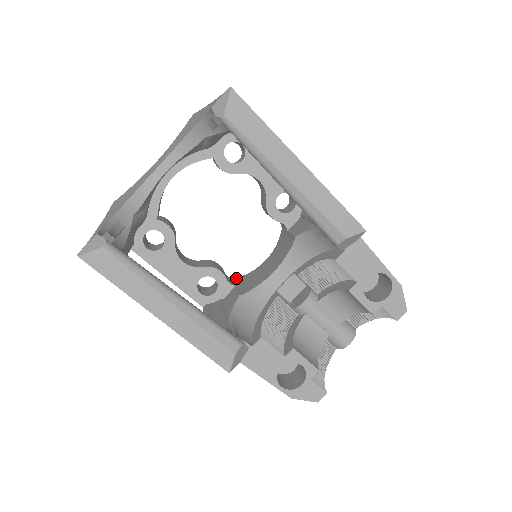
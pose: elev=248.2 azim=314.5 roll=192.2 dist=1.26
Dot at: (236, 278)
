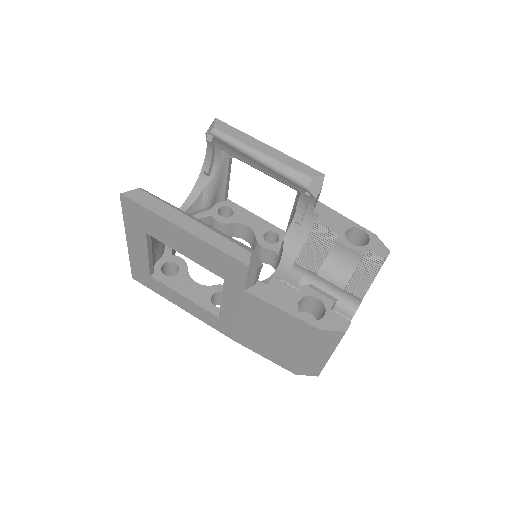
Dot at: occluded
